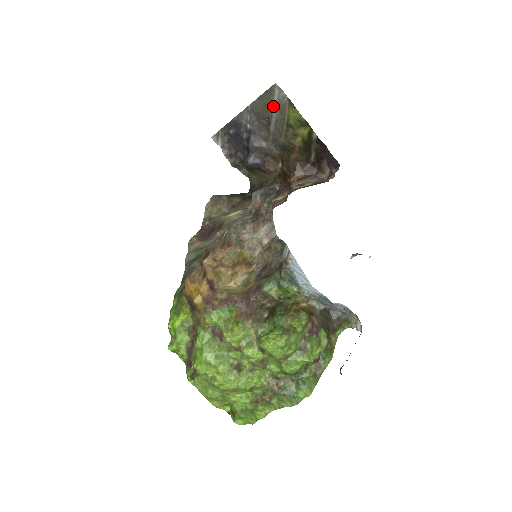
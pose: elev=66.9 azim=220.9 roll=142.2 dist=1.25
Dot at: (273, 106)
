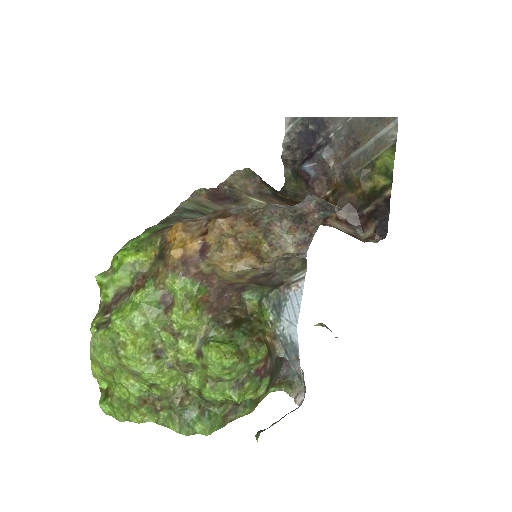
Dot at: (374, 136)
